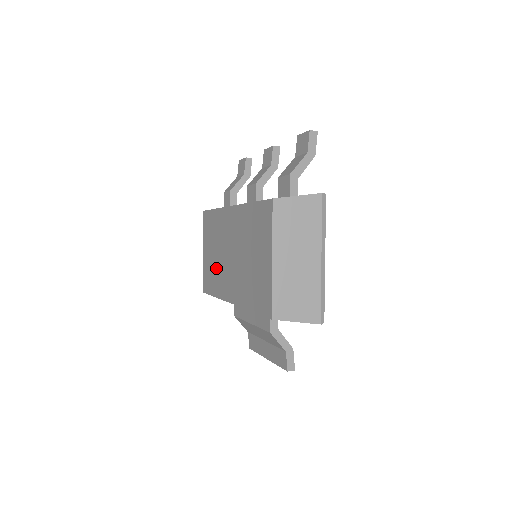
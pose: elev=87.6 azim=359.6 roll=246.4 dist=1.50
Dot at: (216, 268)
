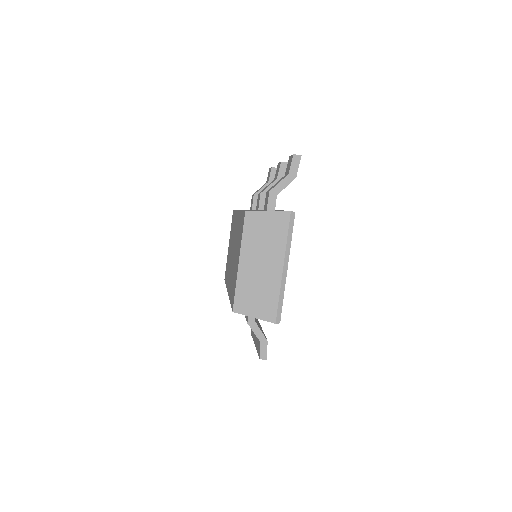
Dot at: occluded
